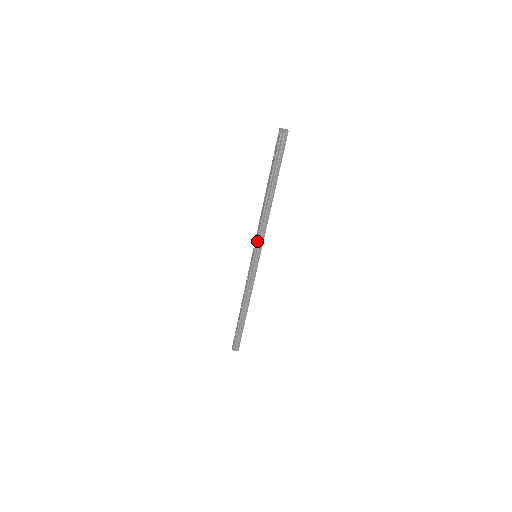
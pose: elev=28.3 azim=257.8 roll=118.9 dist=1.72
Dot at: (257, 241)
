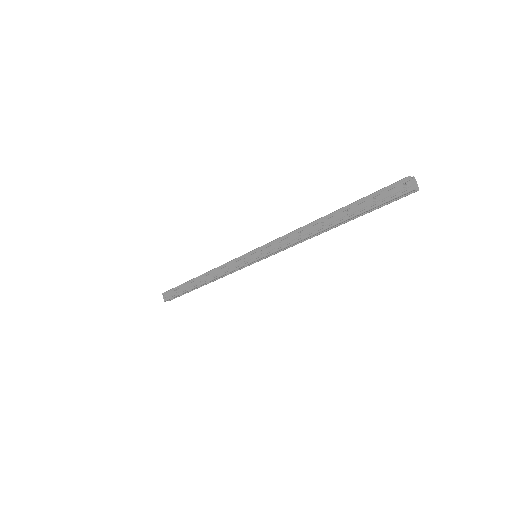
Dot at: (272, 253)
